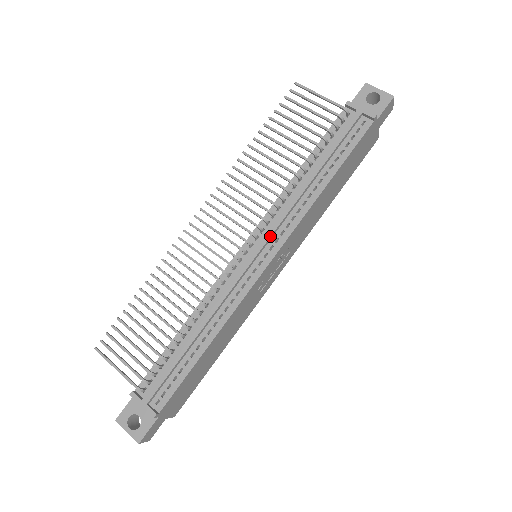
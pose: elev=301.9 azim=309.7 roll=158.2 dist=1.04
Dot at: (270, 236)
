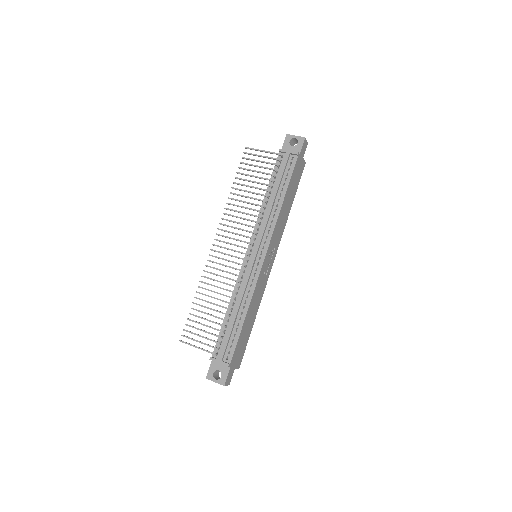
Dot at: (260, 241)
